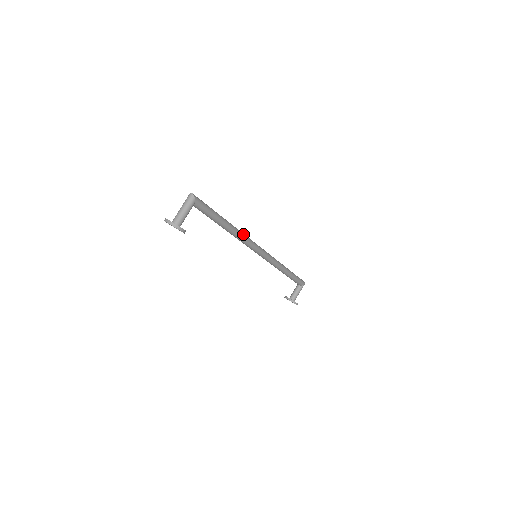
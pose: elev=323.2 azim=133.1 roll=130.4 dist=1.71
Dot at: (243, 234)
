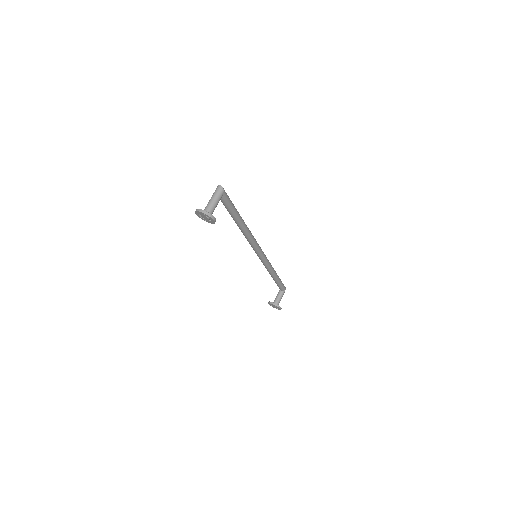
Dot at: (250, 232)
